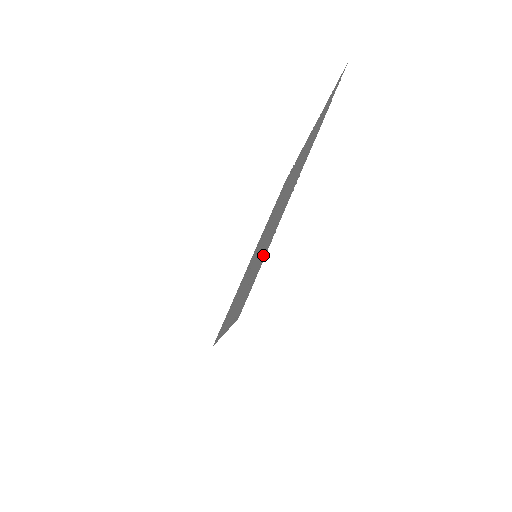
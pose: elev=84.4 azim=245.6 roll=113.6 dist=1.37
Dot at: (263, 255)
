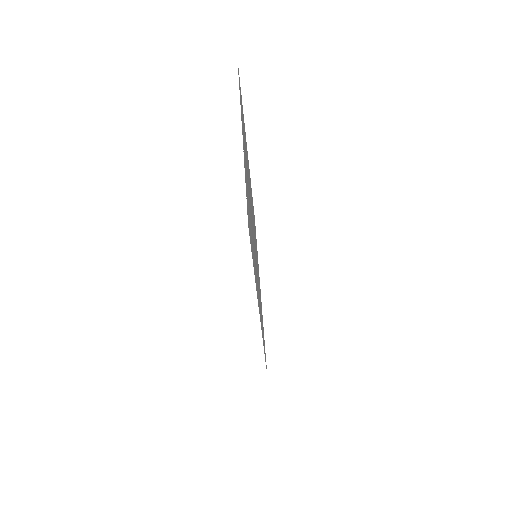
Dot at: (247, 195)
